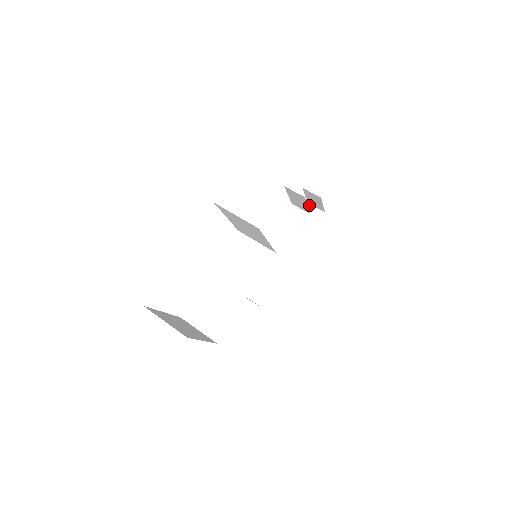
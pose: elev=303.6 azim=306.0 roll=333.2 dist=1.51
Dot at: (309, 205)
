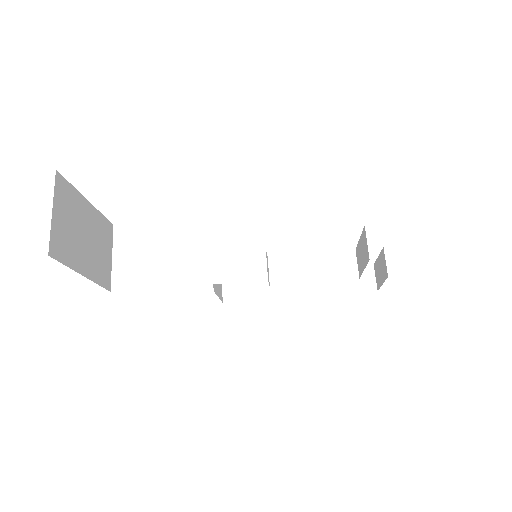
Dot at: (372, 267)
